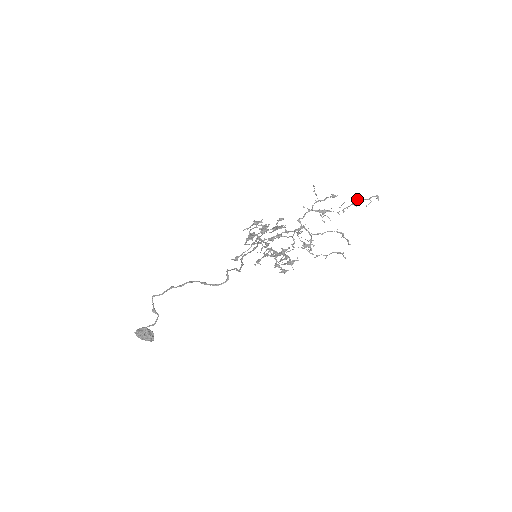
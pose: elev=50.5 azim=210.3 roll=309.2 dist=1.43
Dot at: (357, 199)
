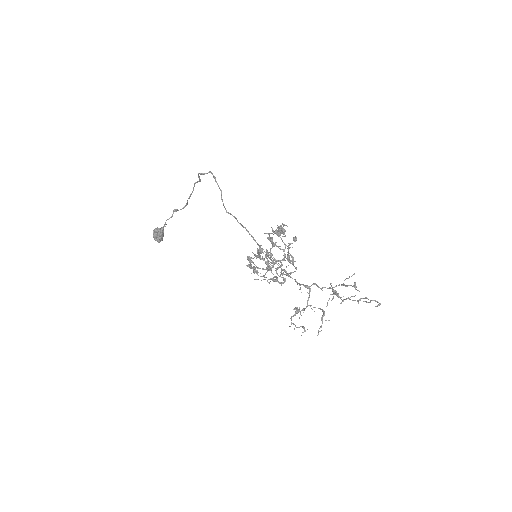
Dot at: (365, 297)
